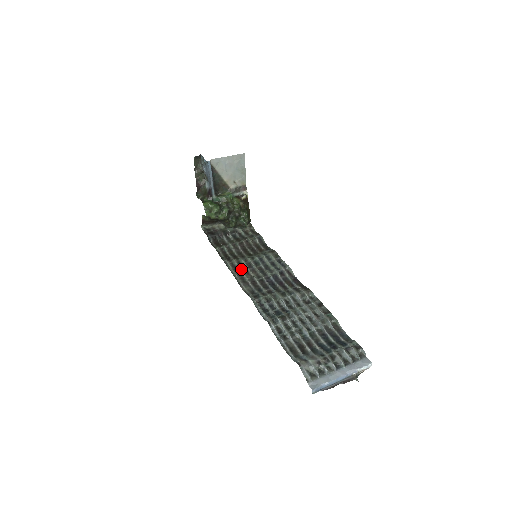
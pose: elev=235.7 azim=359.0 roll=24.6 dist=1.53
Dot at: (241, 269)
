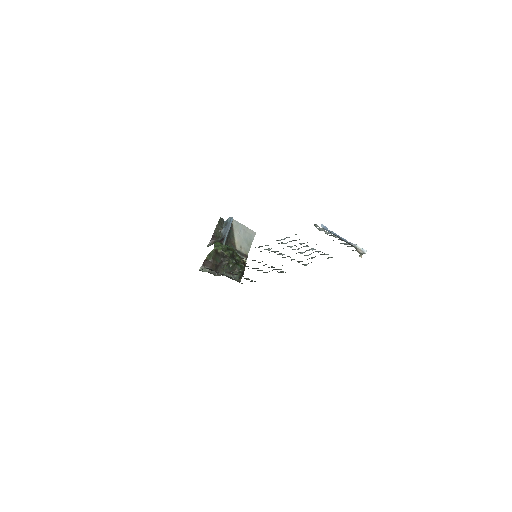
Dot at: occluded
